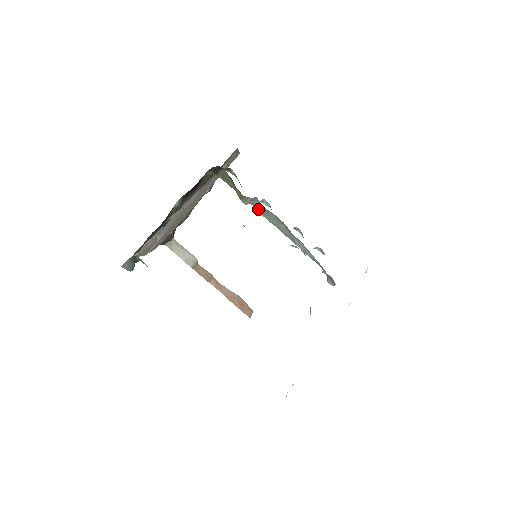
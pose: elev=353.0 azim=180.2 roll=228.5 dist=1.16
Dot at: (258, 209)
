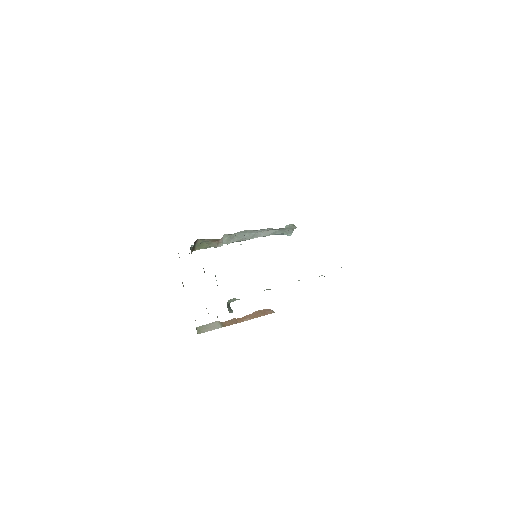
Dot at: (229, 241)
